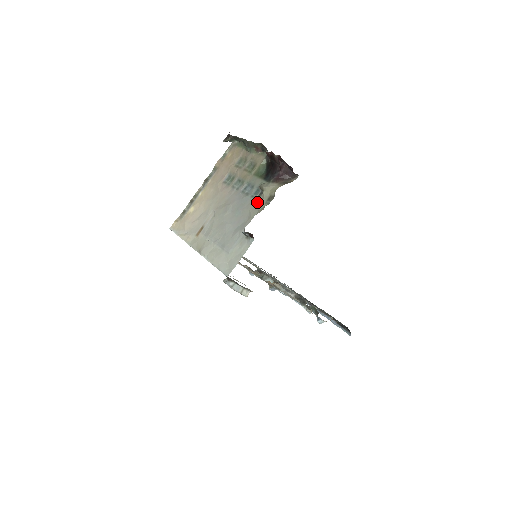
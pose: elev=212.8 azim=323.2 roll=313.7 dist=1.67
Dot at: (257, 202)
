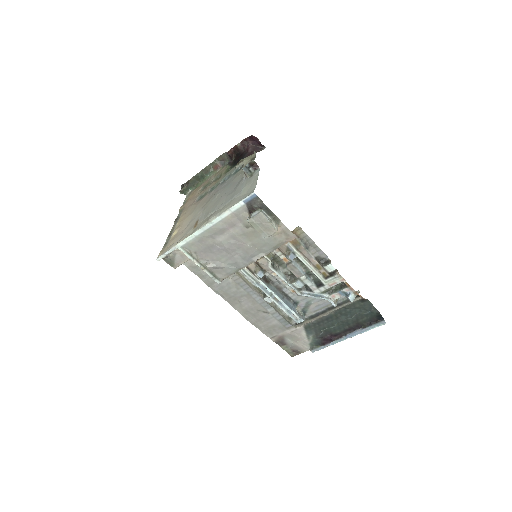
Dot at: occluded
